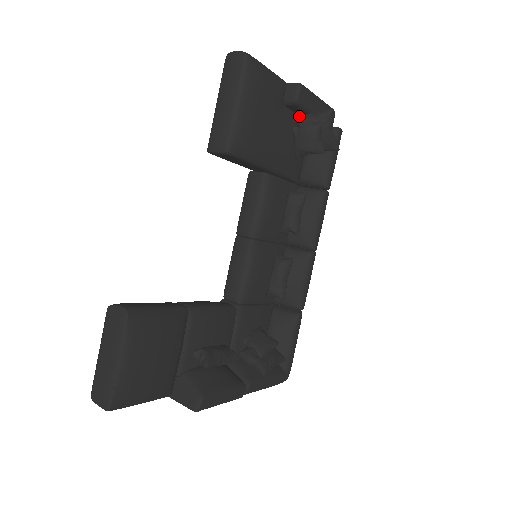
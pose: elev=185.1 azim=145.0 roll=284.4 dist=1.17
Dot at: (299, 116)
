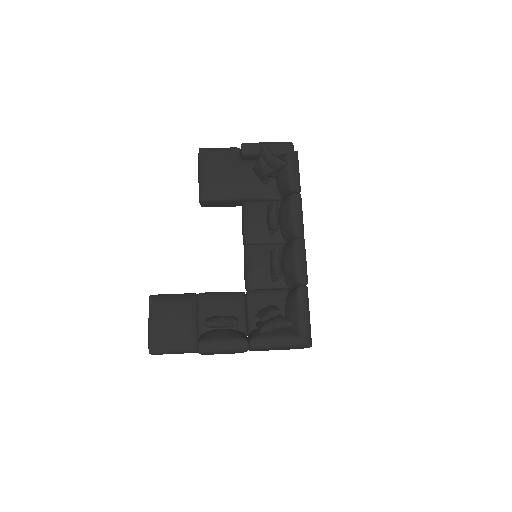
Dot at: occluded
